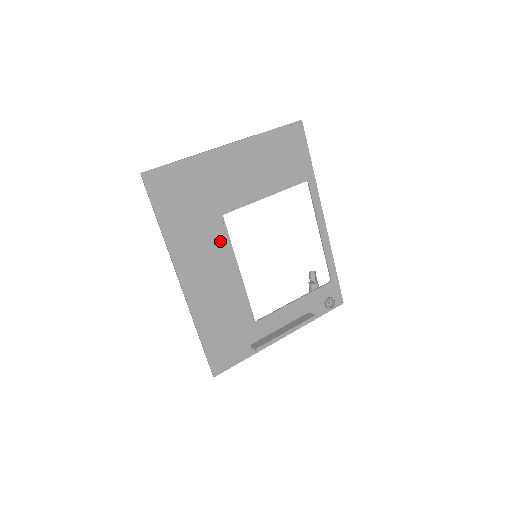
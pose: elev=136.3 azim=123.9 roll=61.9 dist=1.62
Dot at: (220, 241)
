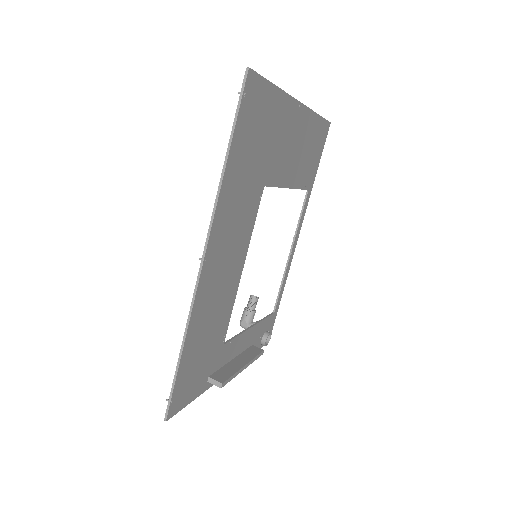
Dot at: (249, 219)
